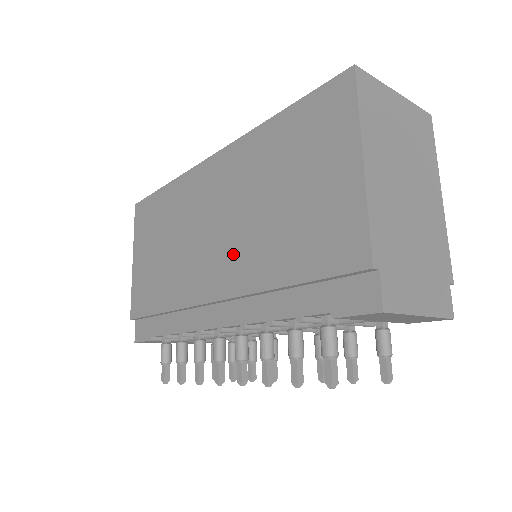
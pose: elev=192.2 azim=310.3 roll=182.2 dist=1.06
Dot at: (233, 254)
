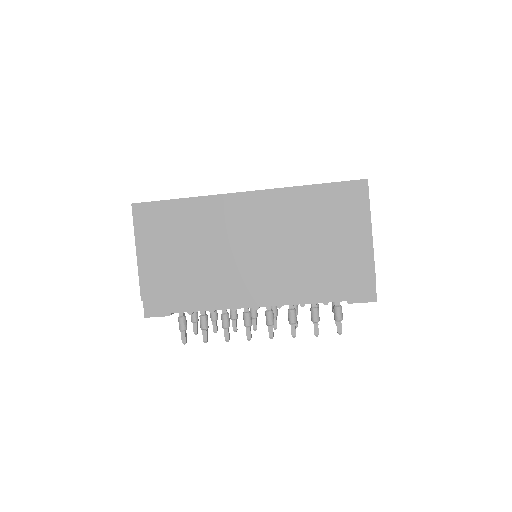
Dot at: (273, 264)
